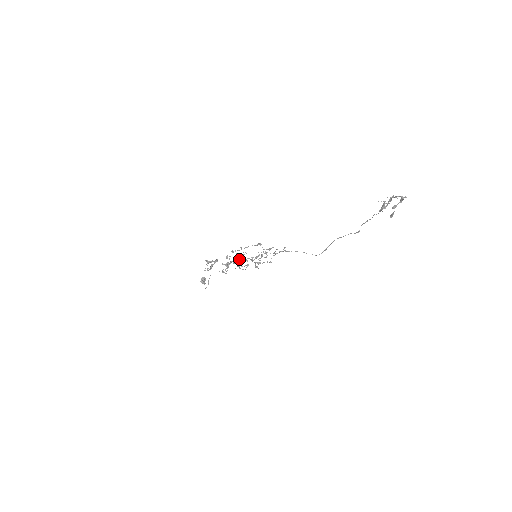
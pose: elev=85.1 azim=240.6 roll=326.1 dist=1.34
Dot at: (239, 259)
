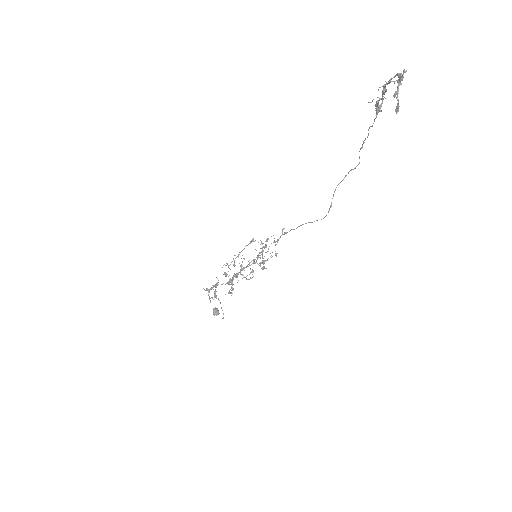
Dot at: (240, 269)
